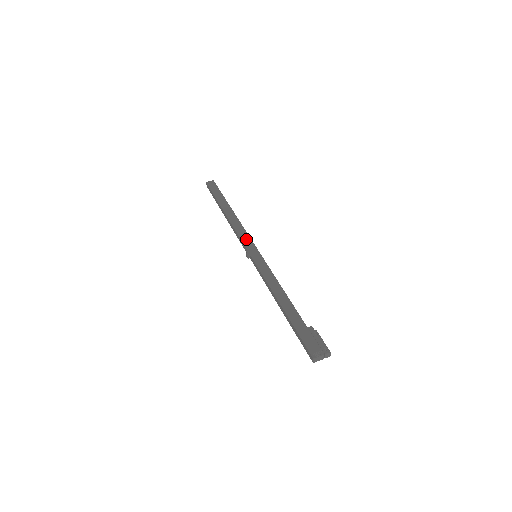
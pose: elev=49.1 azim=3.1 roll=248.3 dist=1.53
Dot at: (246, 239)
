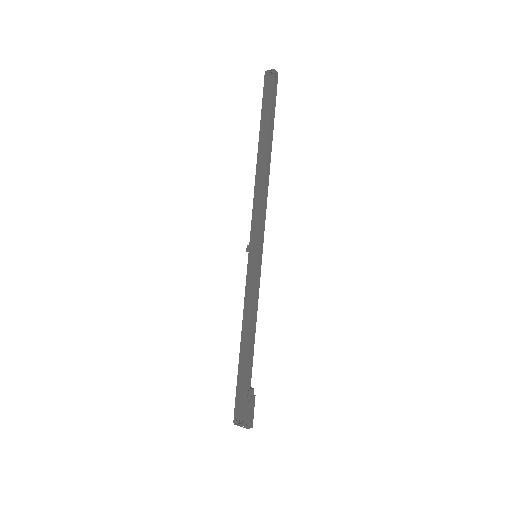
Dot at: (256, 224)
